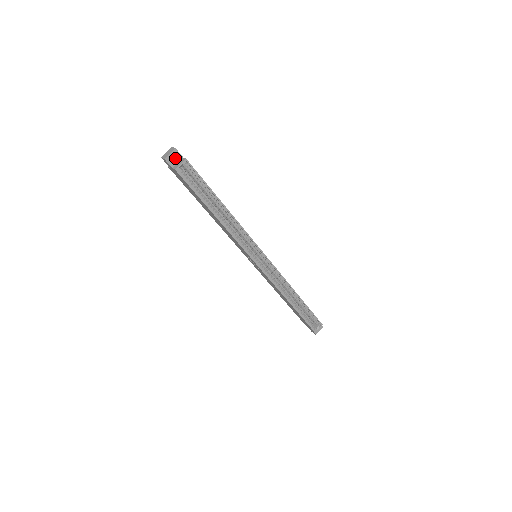
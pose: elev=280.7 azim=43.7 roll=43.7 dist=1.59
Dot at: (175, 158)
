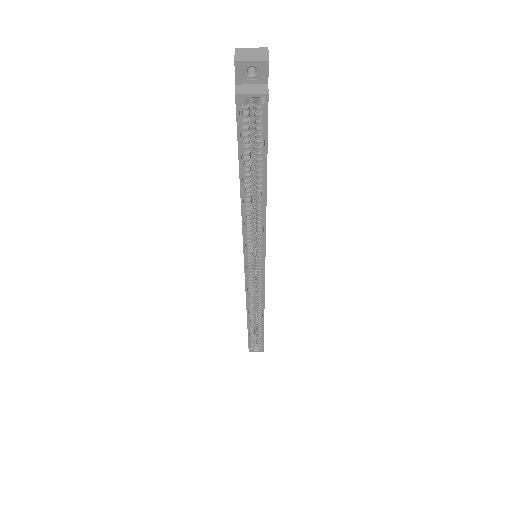
Dot at: (254, 74)
